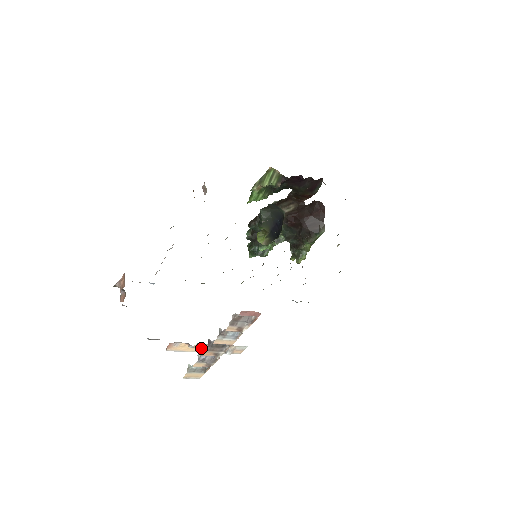
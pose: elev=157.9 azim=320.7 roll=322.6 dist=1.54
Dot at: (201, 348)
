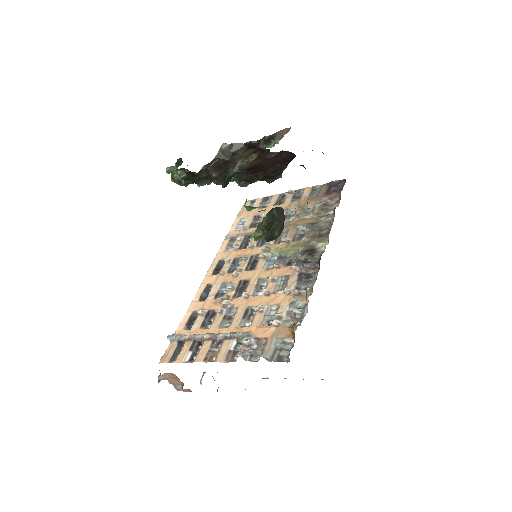
Dot at: occluded
